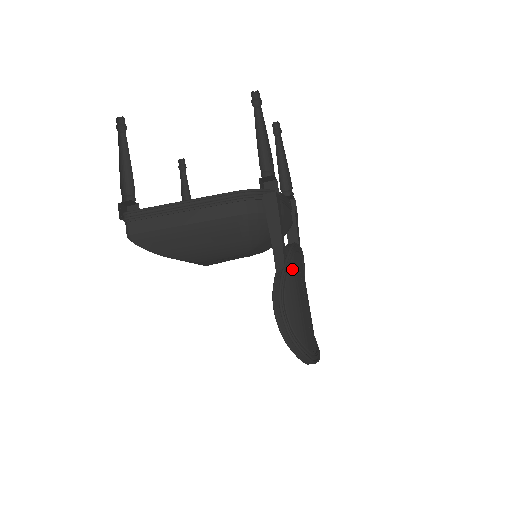
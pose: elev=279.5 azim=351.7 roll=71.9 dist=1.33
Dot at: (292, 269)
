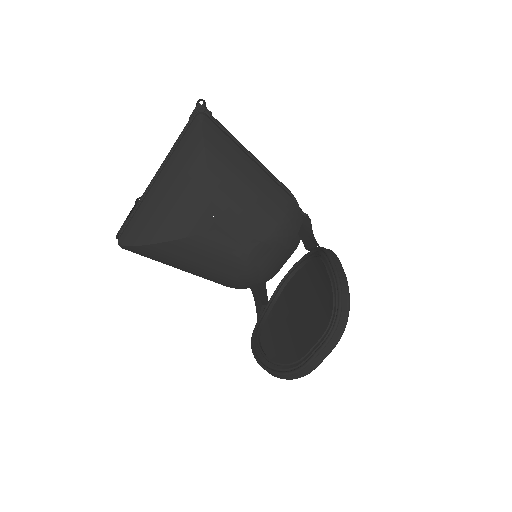
Dot at: occluded
